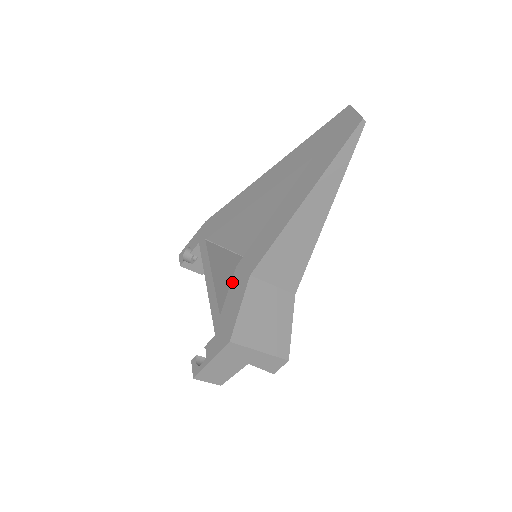
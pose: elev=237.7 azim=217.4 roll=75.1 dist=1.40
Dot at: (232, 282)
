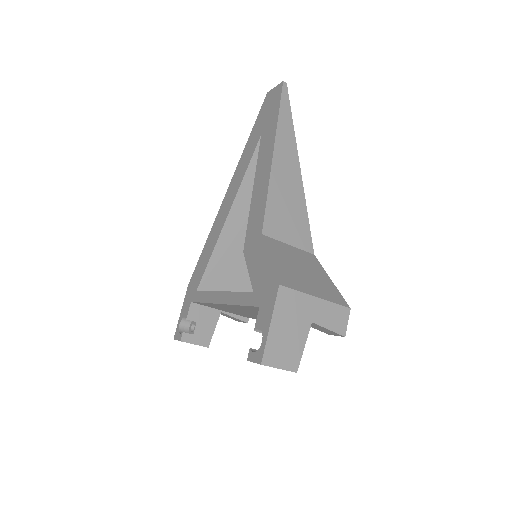
Dot at: (247, 262)
